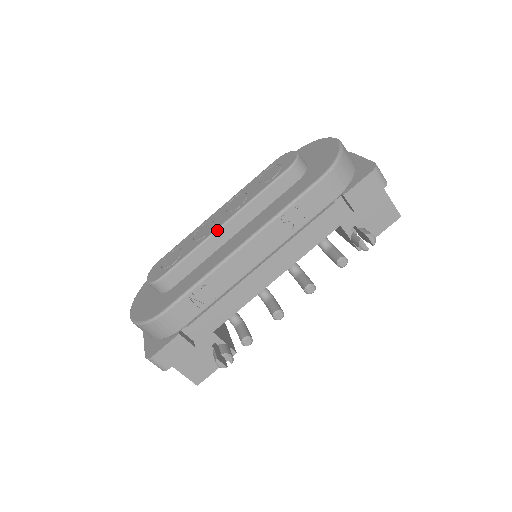
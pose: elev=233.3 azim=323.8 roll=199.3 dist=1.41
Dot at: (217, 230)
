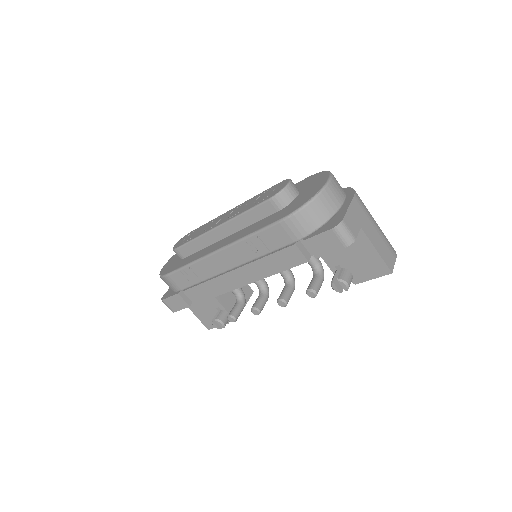
Dot at: (213, 229)
